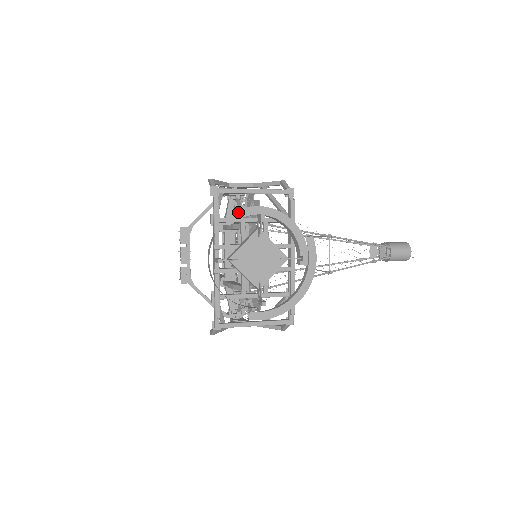
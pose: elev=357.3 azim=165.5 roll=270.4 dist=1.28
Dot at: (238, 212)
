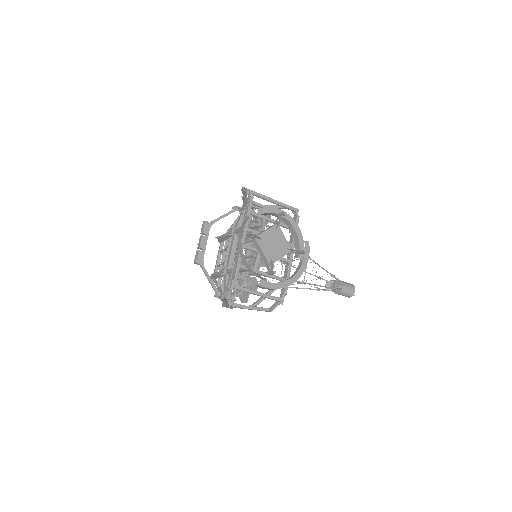
Dot at: (266, 208)
